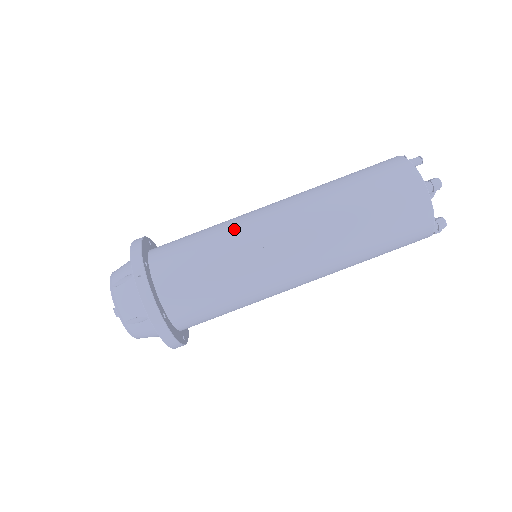
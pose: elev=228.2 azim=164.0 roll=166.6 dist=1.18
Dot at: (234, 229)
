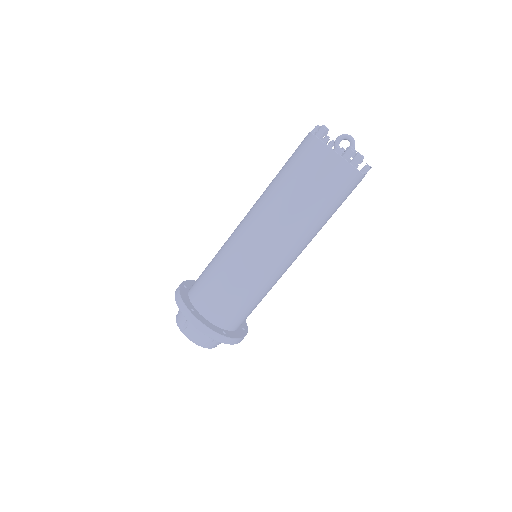
Dot at: occluded
